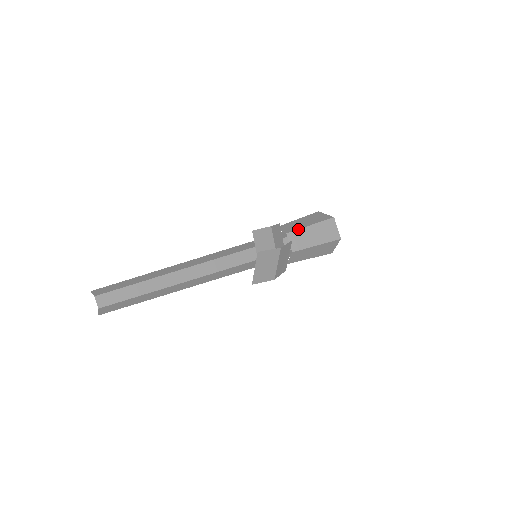
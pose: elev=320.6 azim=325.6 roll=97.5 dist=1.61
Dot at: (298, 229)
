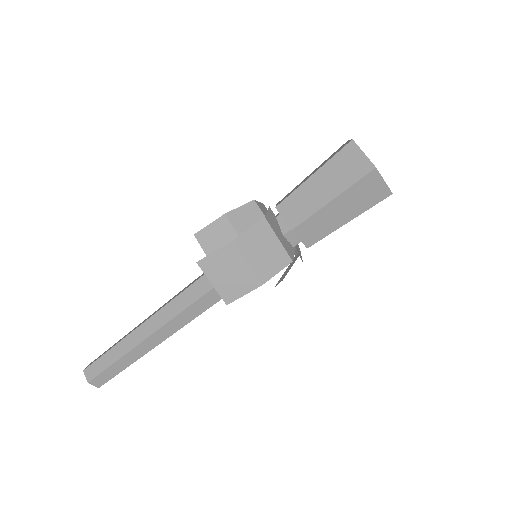
Dot at: (293, 191)
